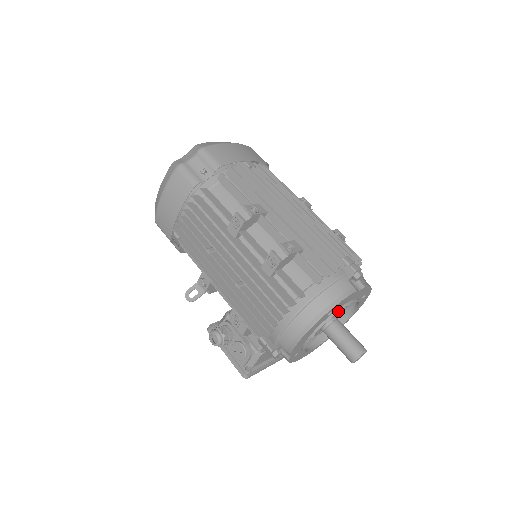
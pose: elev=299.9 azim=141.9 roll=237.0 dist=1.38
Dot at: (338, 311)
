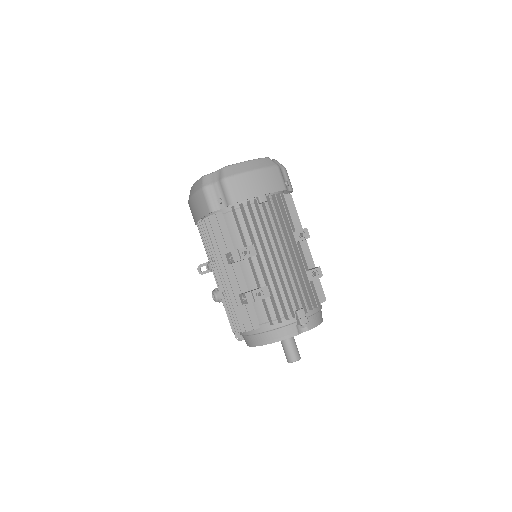
Dot at: occluded
